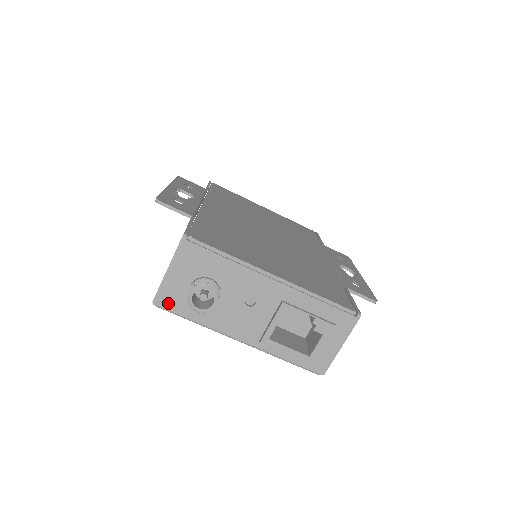
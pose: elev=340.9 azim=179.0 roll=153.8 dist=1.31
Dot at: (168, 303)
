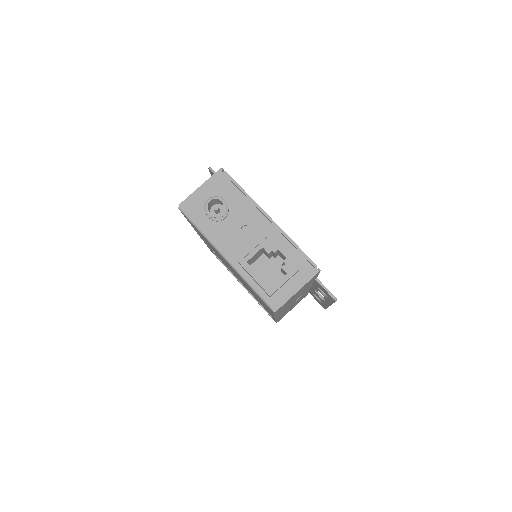
Dot at: (189, 209)
